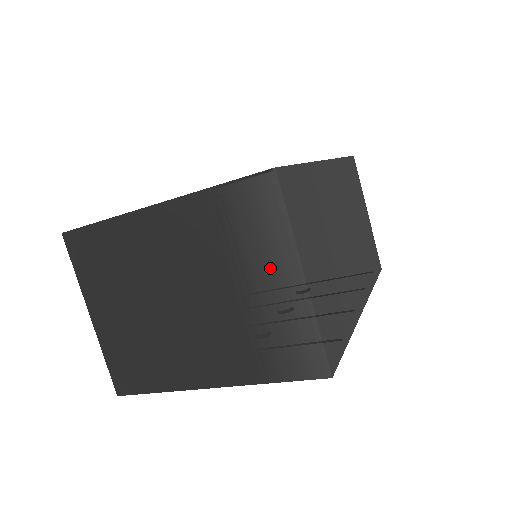
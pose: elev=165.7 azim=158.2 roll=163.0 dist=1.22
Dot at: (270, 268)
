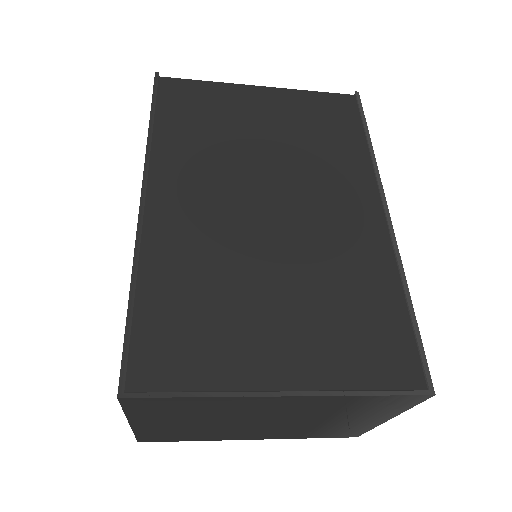
Dot at: (366, 418)
